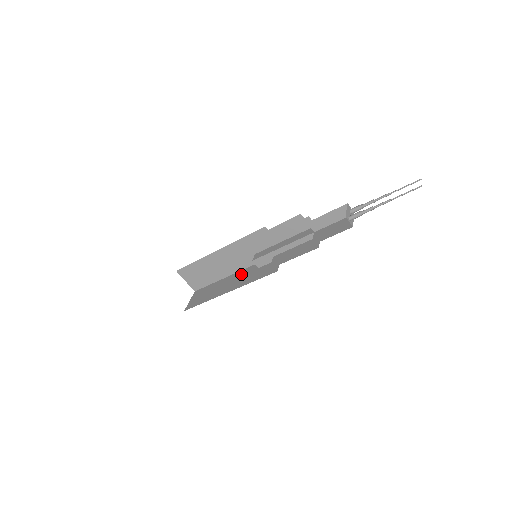
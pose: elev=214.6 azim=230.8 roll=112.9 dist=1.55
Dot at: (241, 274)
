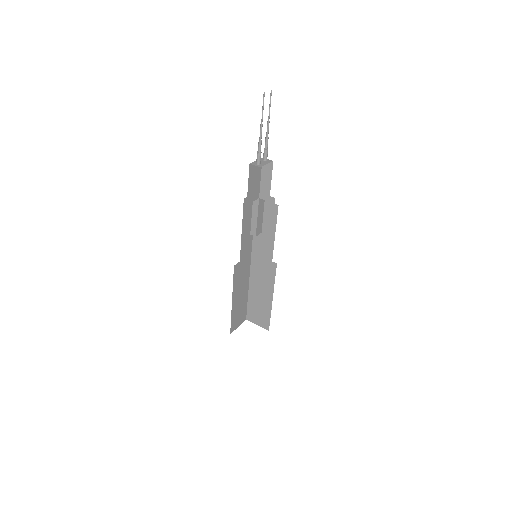
Dot at: occluded
